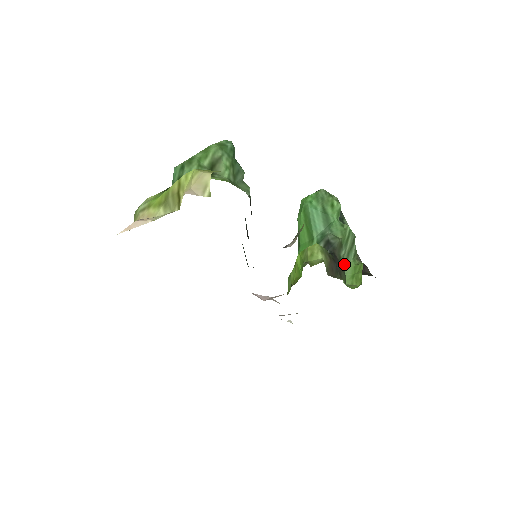
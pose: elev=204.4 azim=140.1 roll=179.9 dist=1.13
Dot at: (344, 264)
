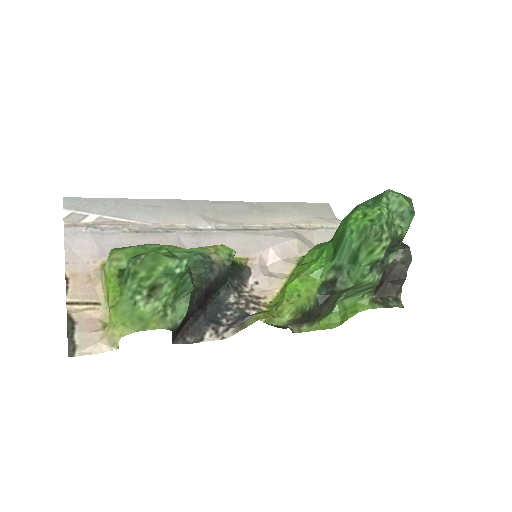
Dot at: (346, 296)
